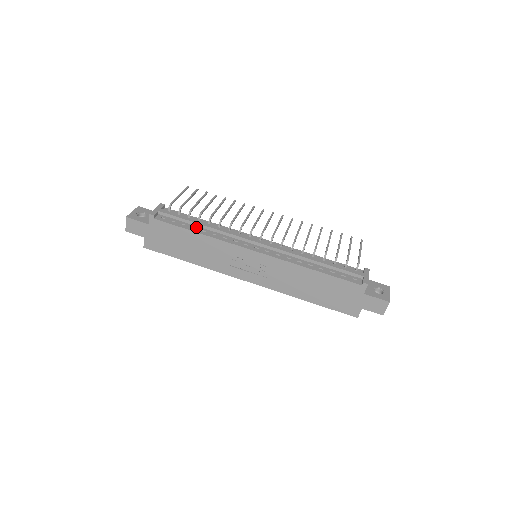
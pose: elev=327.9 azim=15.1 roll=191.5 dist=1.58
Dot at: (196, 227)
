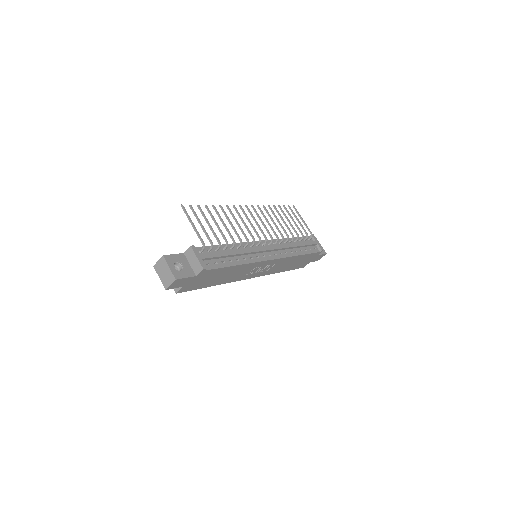
Dot at: (231, 259)
